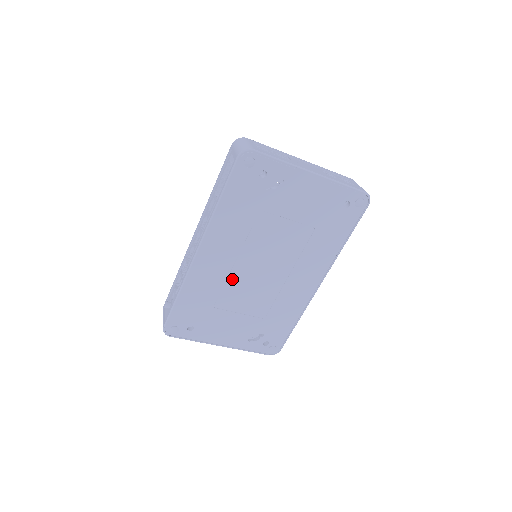
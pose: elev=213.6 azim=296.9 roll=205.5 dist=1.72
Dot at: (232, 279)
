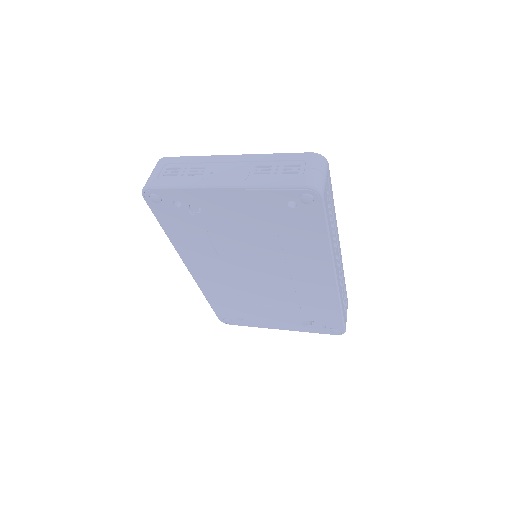
Dot at: (238, 284)
